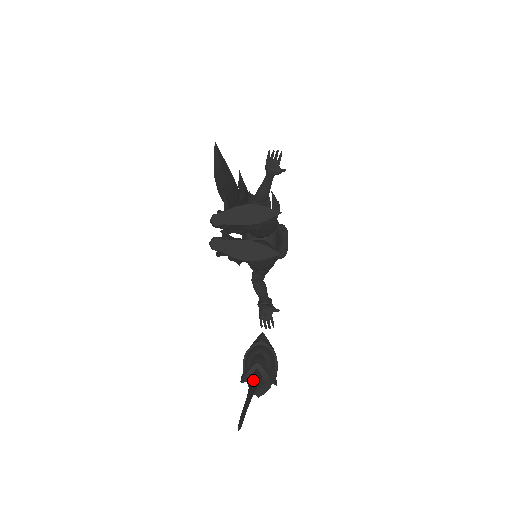
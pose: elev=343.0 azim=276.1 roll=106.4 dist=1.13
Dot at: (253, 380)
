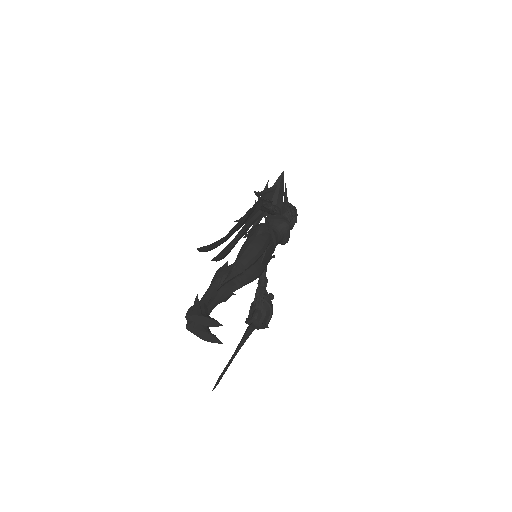
Dot at: (243, 338)
